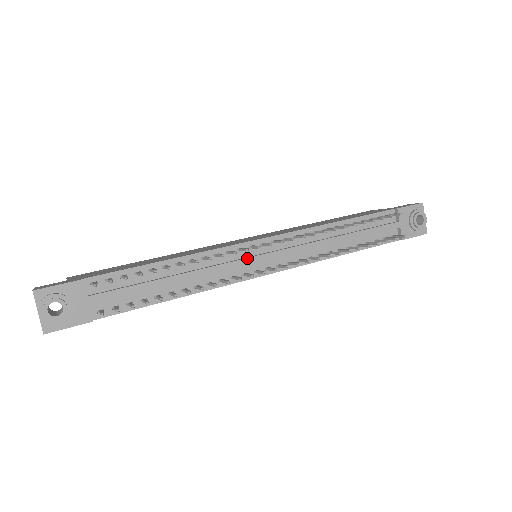
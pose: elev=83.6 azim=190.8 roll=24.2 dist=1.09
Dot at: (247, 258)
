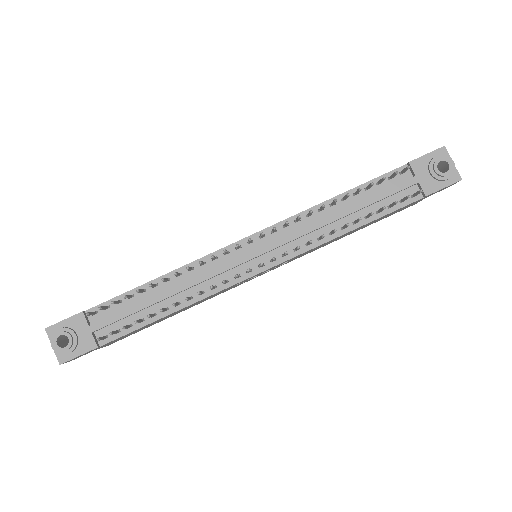
Dot at: (234, 260)
